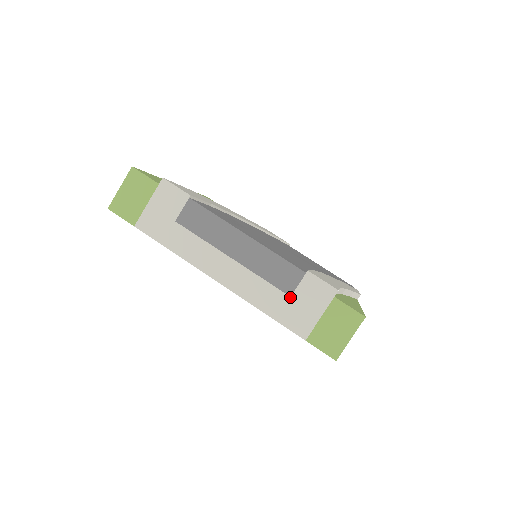
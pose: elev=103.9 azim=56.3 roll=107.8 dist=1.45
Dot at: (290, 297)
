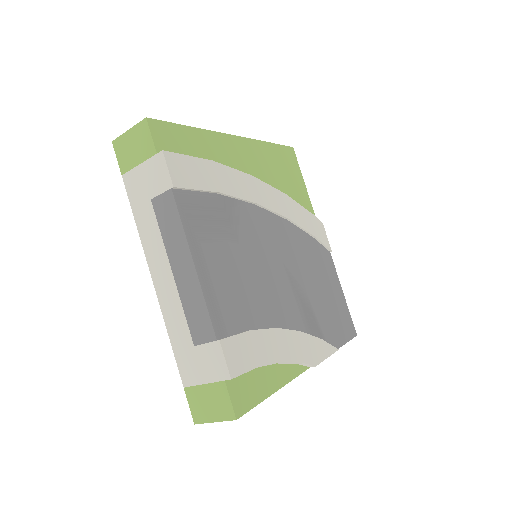
Dot at: (194, 346)
